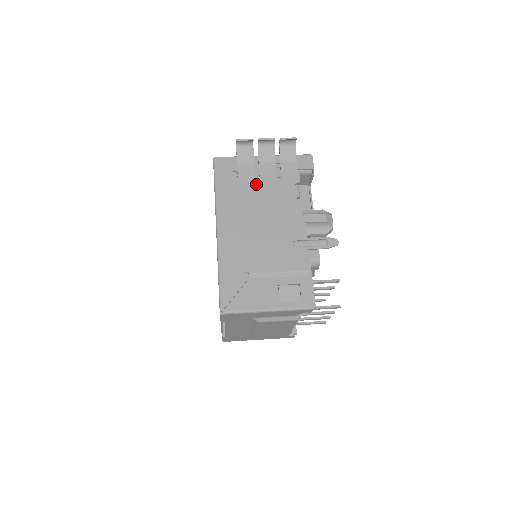
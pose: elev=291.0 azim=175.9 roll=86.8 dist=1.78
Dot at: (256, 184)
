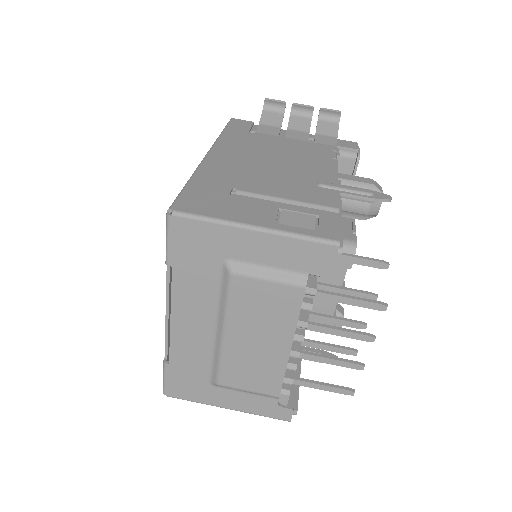
Dot at: (278, 140)
